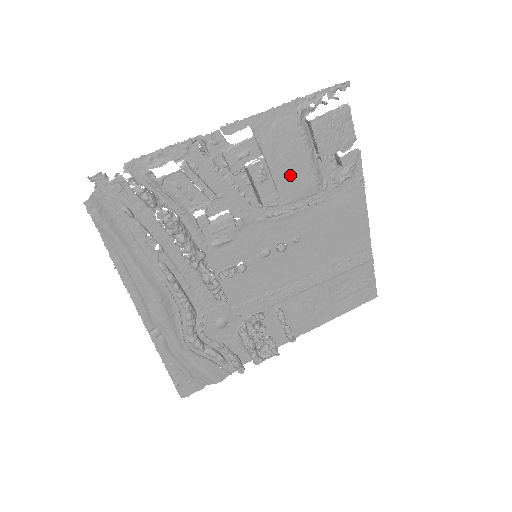
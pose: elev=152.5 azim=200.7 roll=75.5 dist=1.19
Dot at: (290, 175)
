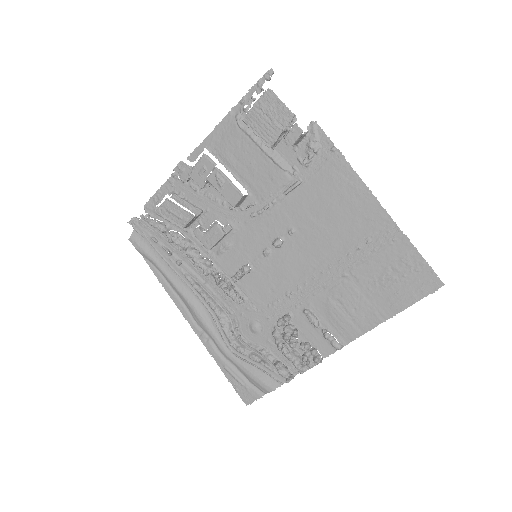
Dot at: (255, 173)
